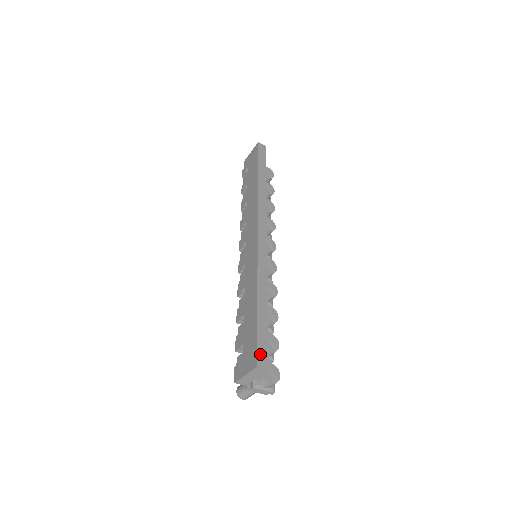
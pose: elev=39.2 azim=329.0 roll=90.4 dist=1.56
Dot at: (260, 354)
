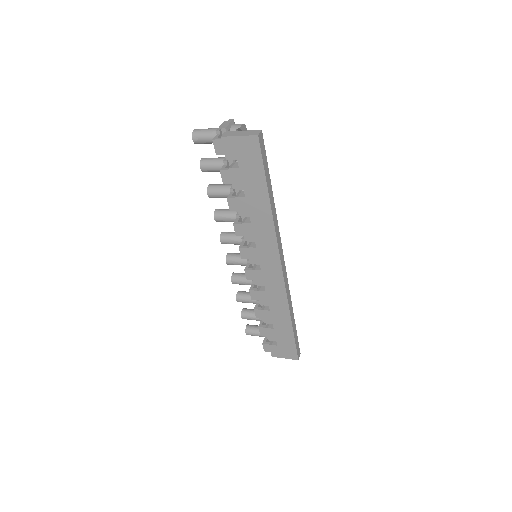
Dot at: (298, 352)
